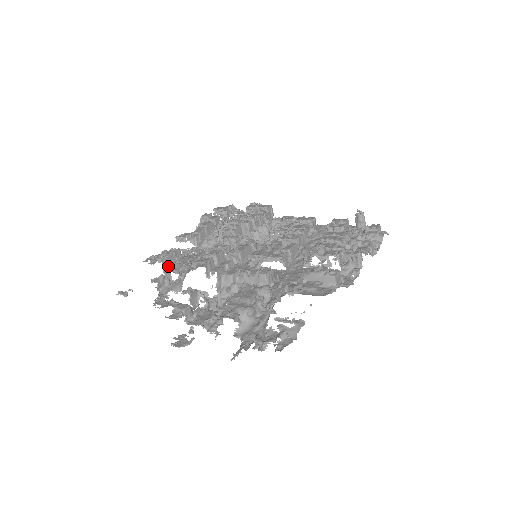
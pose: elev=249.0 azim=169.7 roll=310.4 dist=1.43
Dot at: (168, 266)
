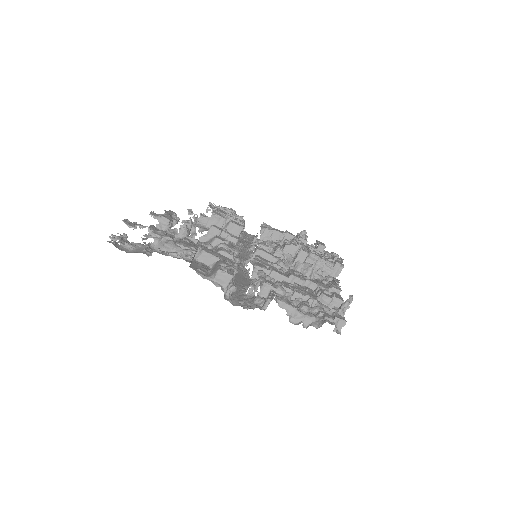
Dot at: occluded
